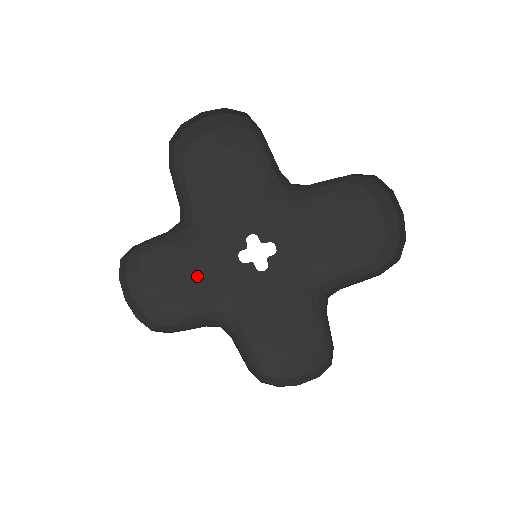
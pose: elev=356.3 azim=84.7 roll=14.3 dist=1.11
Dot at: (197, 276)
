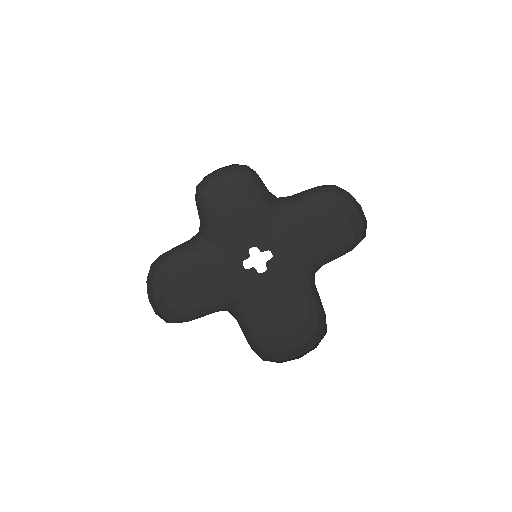
Dot at: (209, 284)
